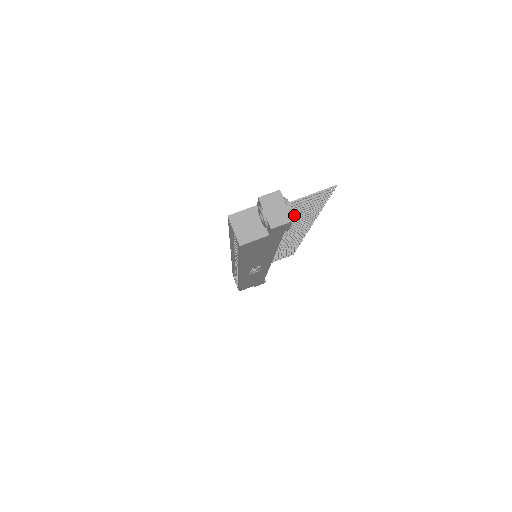
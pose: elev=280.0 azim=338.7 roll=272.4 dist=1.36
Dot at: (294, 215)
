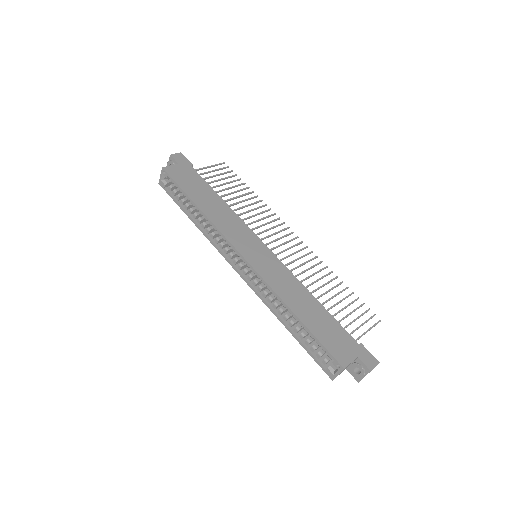
Dot at: occluded
